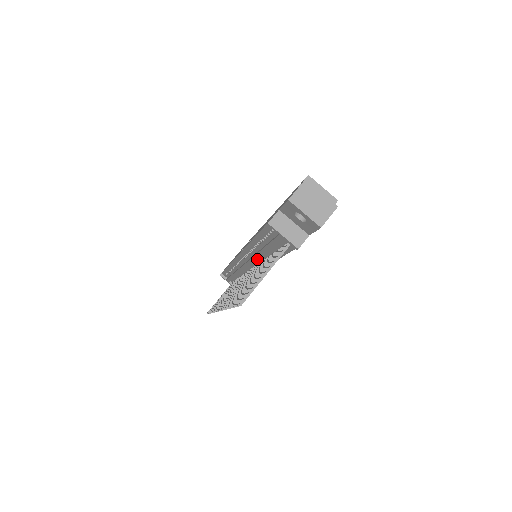
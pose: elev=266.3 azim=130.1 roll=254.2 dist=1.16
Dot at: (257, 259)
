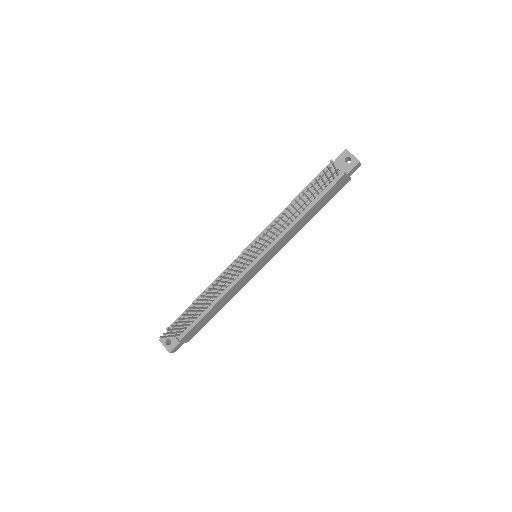
Dot at: occluded
